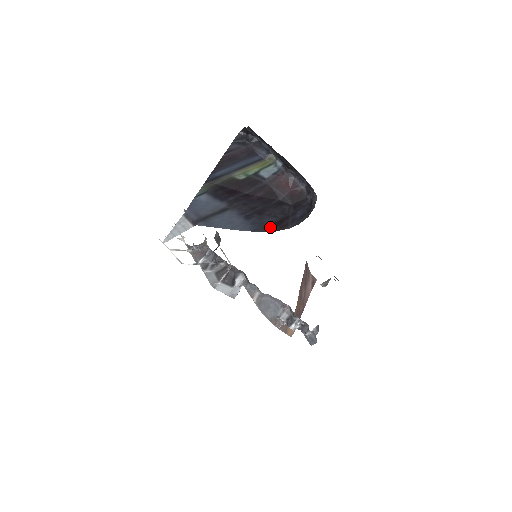
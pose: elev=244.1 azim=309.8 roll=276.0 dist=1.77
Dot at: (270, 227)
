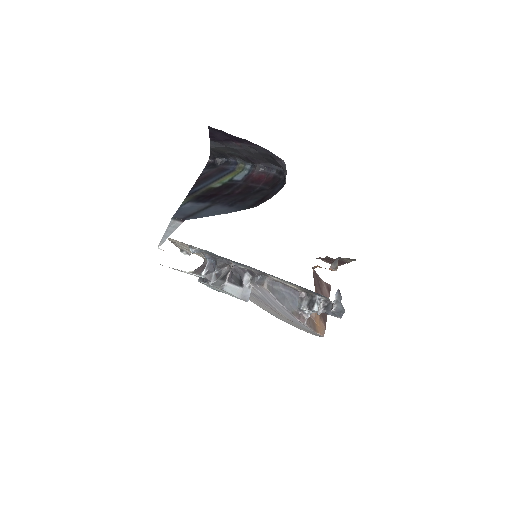
Dot at: (254, 205)
